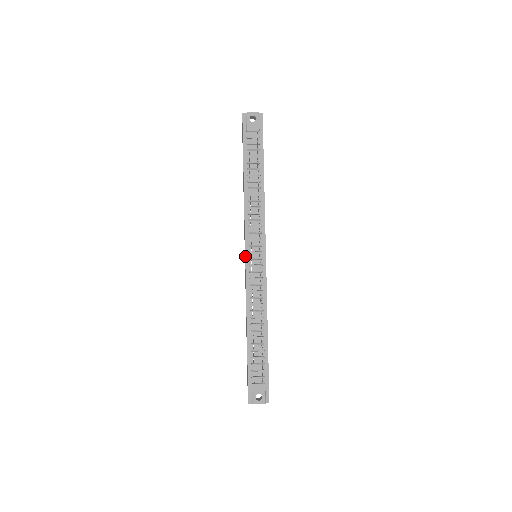
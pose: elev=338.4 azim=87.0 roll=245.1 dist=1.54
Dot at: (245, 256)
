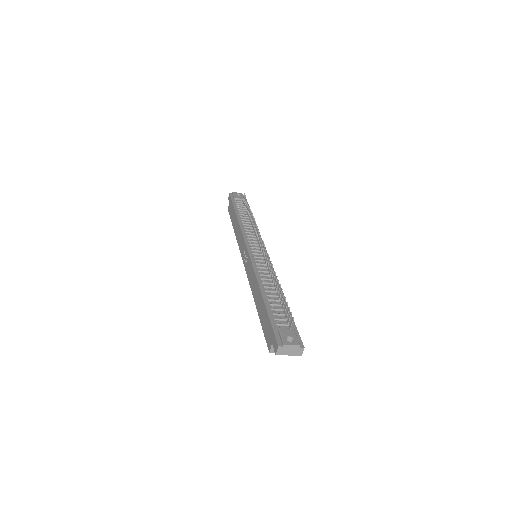
Dot at: (247, 249)
